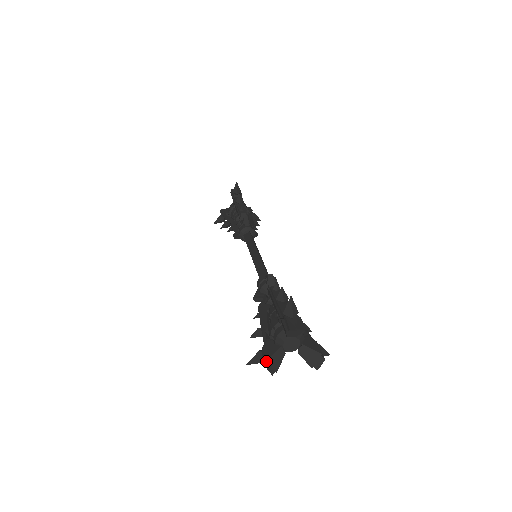
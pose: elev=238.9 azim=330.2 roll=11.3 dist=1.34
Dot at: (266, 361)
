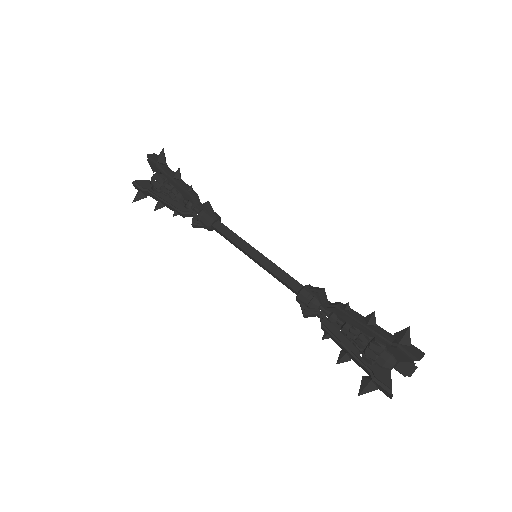
Dot at: (389, 390)
